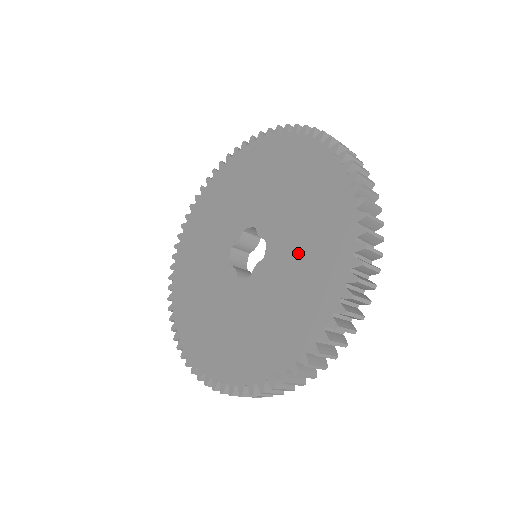
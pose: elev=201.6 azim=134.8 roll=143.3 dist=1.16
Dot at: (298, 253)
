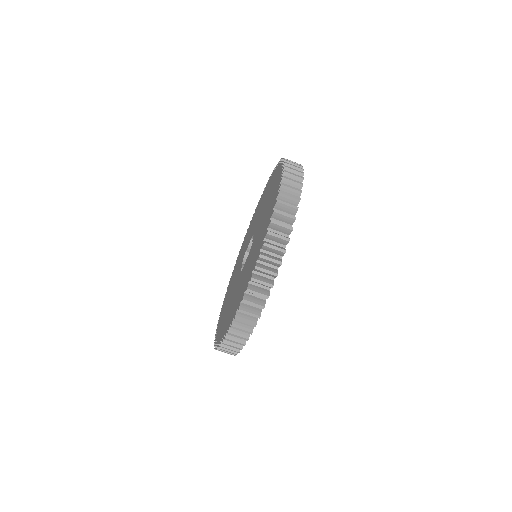
Dot at: (262, 207)
